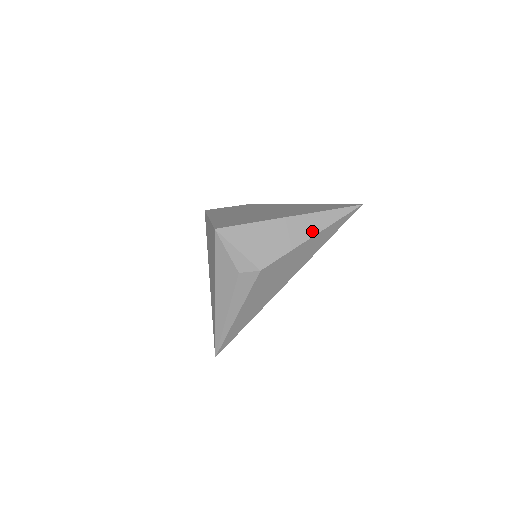
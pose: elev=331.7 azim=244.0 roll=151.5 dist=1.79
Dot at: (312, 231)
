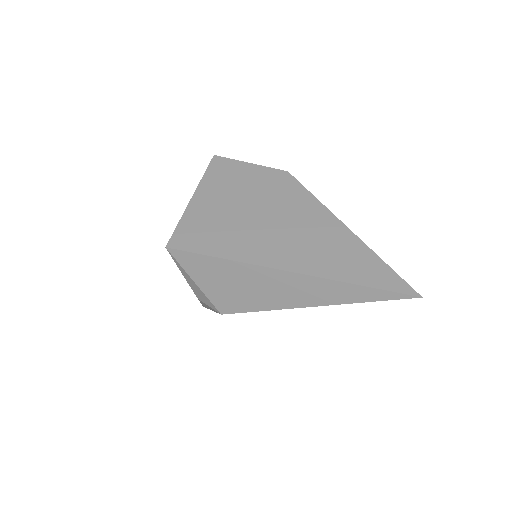
Dot at: (314, 300)
